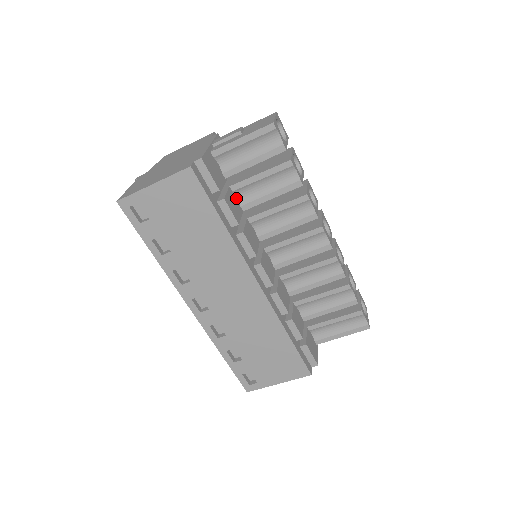
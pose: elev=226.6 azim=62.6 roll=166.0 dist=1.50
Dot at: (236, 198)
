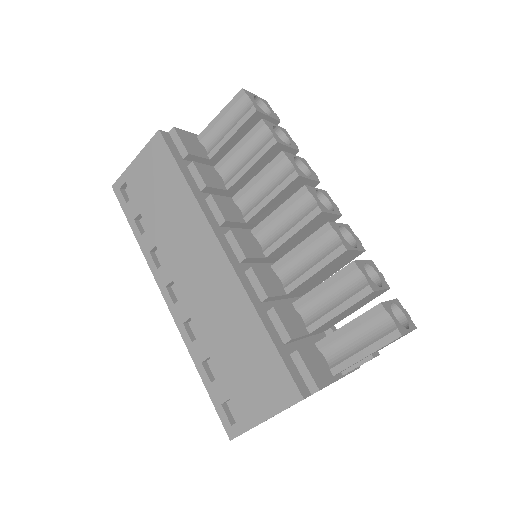
Dot at: (221, 178)
